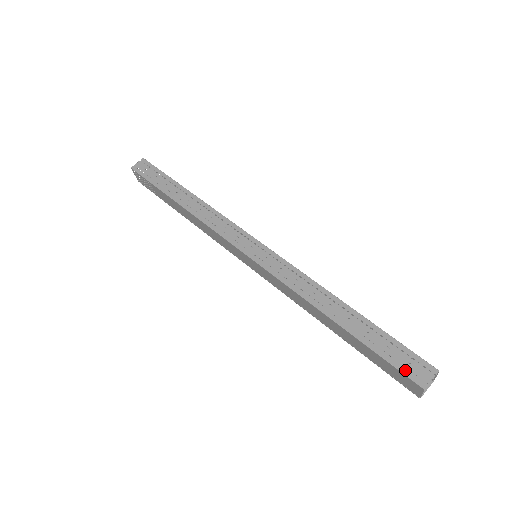
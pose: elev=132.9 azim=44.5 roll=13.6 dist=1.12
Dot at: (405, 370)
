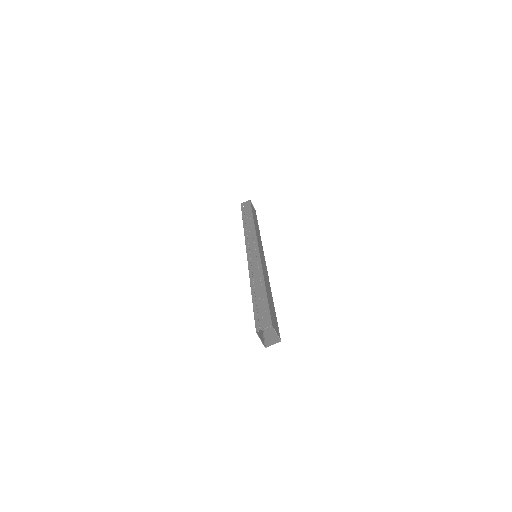
Dot at: (257, 321)
